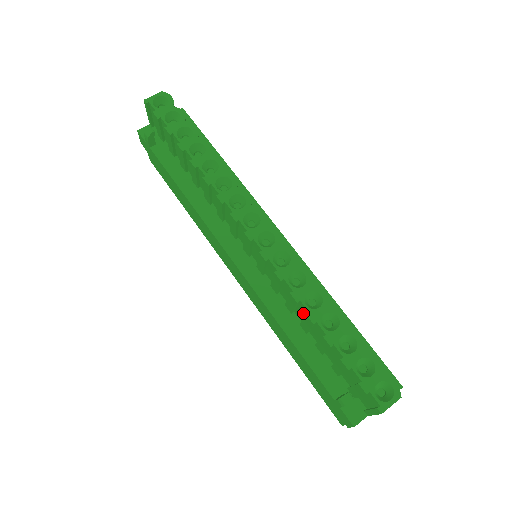
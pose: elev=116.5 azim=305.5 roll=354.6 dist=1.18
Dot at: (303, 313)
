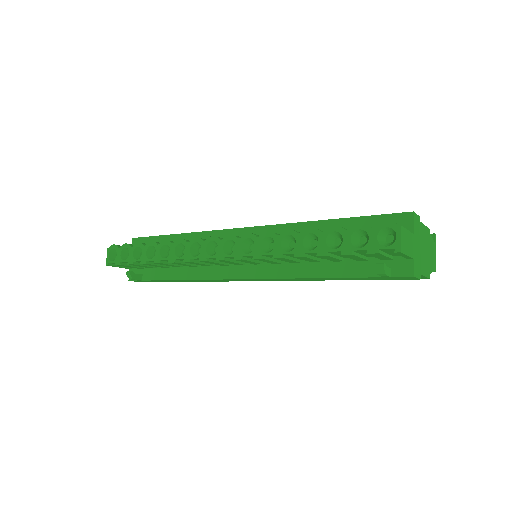
Dot at: occluded
